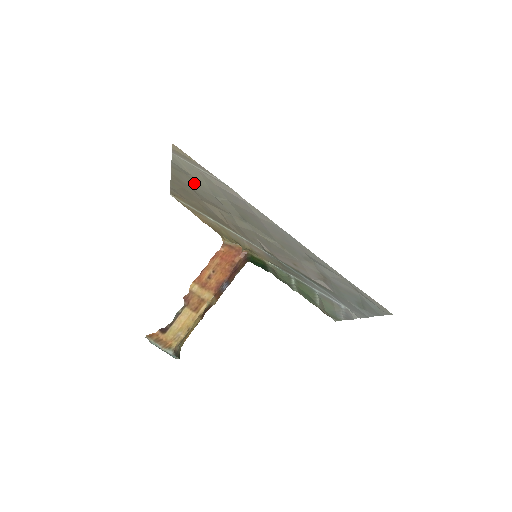
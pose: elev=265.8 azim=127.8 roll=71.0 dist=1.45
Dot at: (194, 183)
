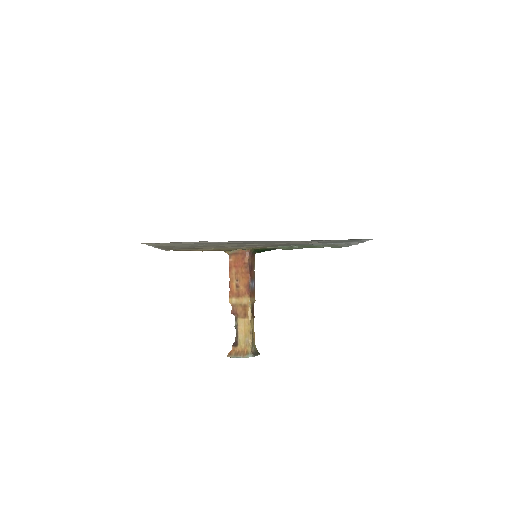
Dot at: occluded
